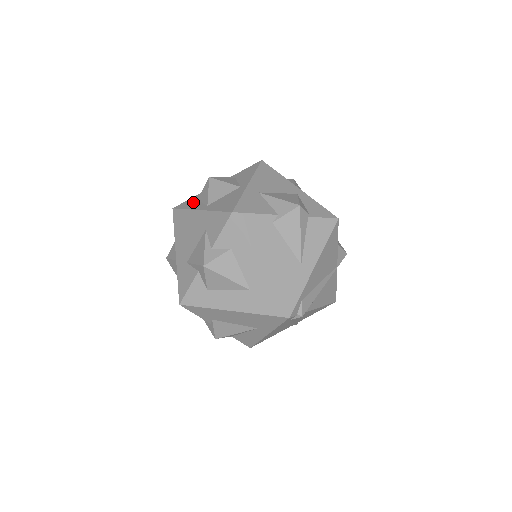
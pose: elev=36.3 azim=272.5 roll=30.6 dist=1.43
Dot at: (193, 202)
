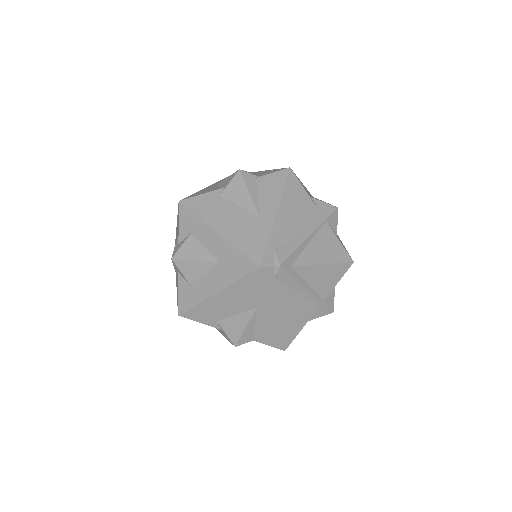
Dot at: occluded
